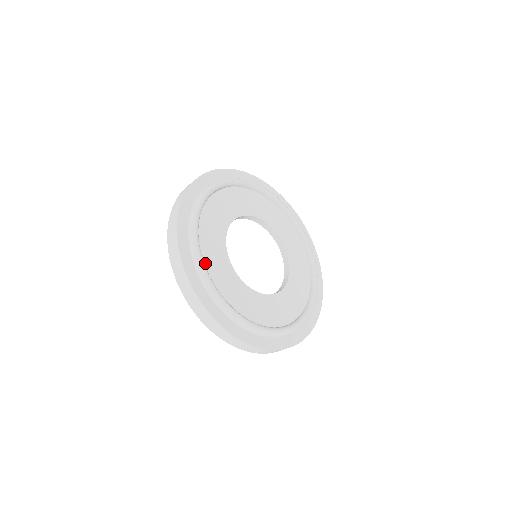
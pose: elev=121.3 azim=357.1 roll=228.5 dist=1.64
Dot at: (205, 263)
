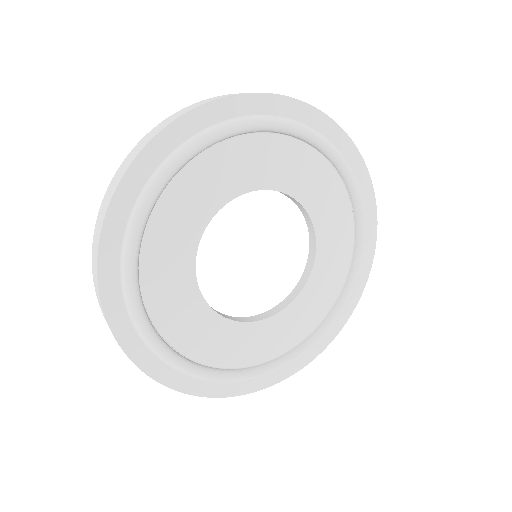
Dot at: (197, 162)
